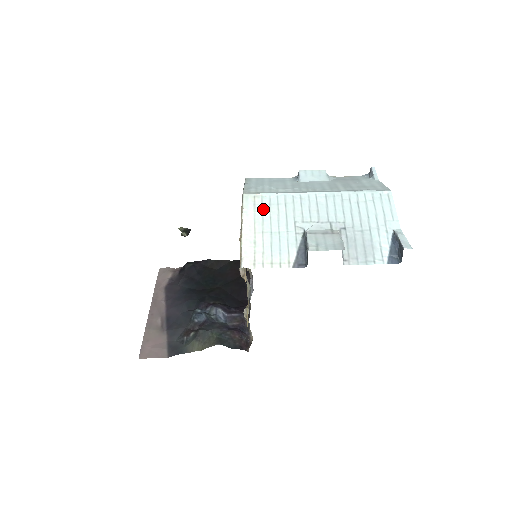
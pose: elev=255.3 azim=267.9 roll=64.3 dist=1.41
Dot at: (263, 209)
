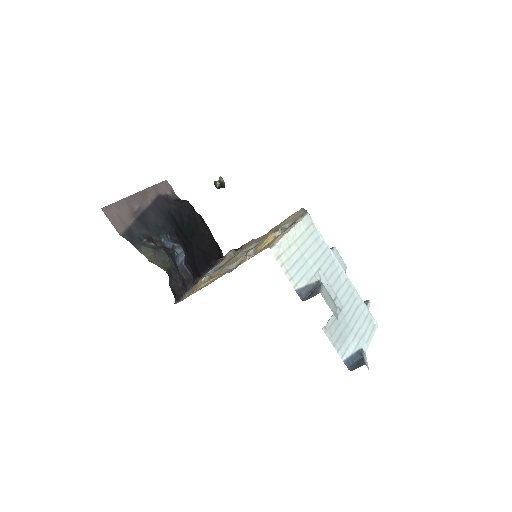
Dot at: (310, 237)
